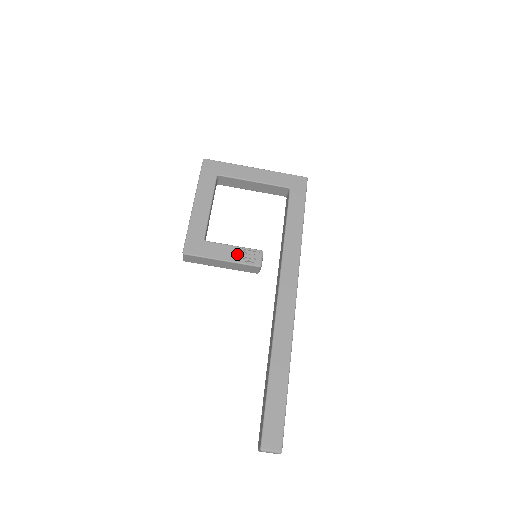
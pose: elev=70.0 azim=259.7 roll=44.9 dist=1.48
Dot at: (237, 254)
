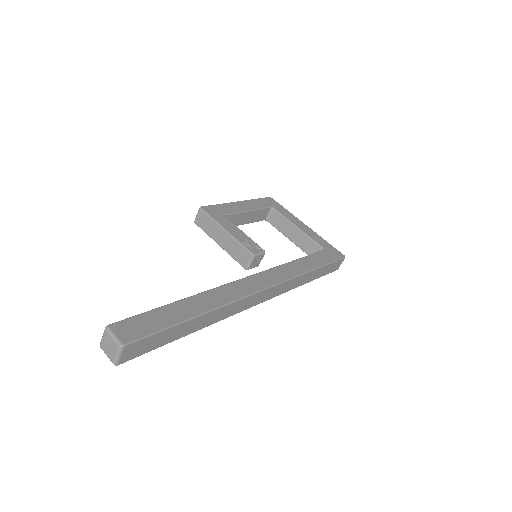
Dot at: (242, 237)
